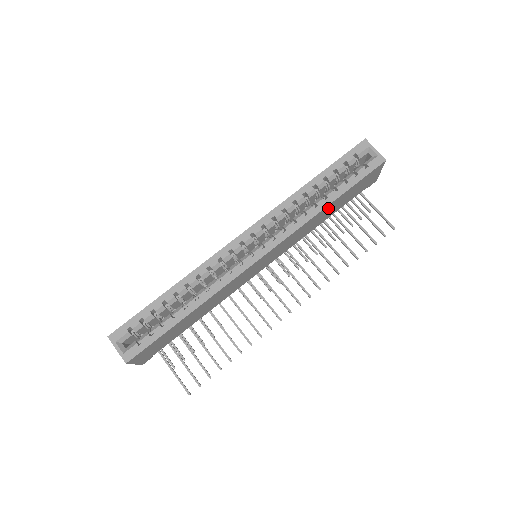
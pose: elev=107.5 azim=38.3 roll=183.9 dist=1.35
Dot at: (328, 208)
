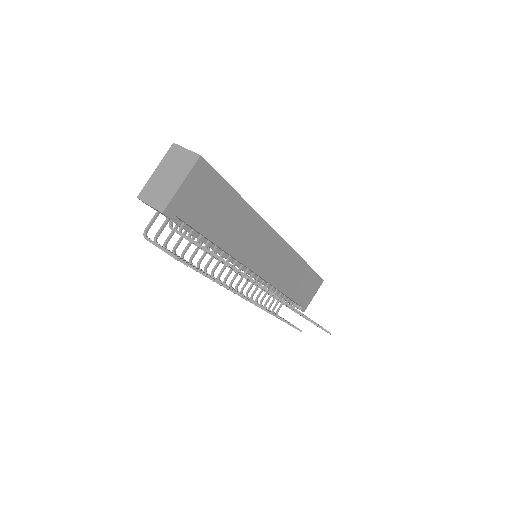
Dot at: (301, 270)
